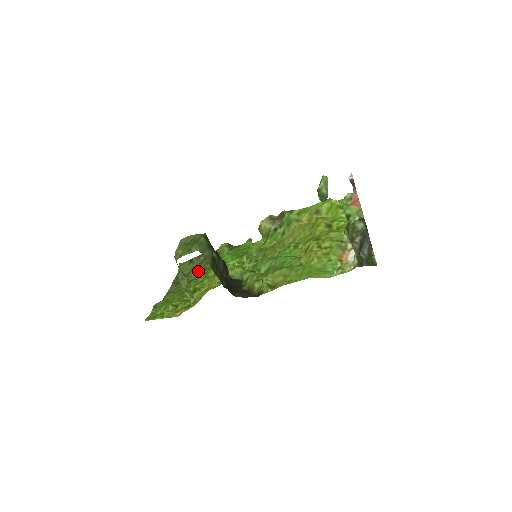
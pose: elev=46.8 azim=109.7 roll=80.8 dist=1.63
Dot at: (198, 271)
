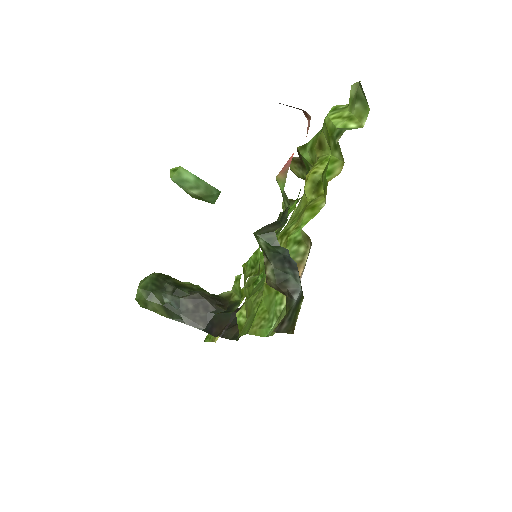
Dot at: occluded
